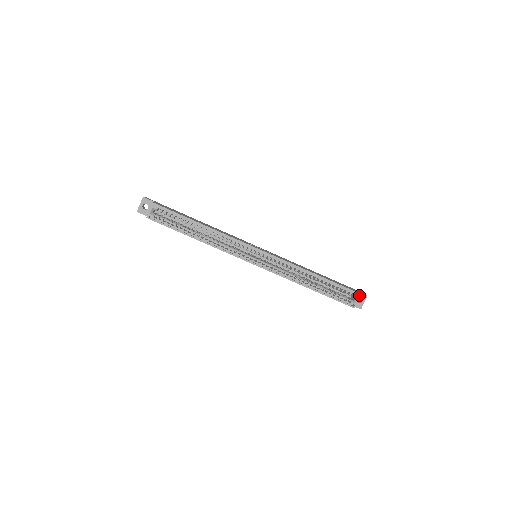
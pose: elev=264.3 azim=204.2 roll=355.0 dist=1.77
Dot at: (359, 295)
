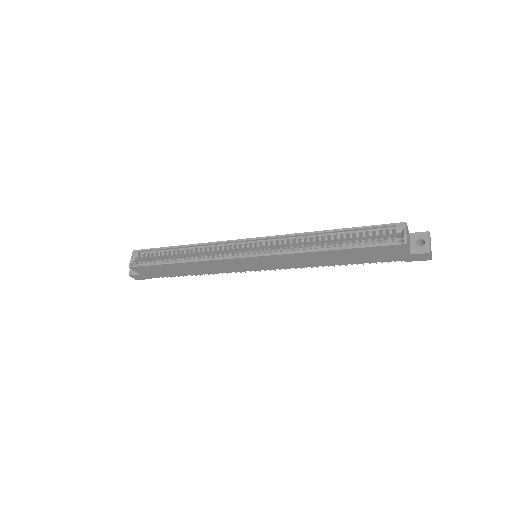
Dot at: (403, 225)
